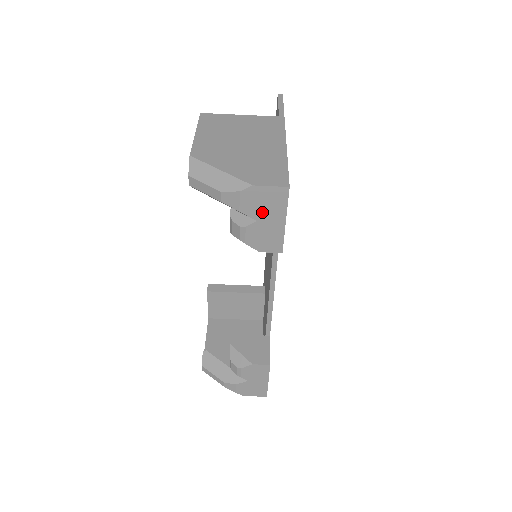
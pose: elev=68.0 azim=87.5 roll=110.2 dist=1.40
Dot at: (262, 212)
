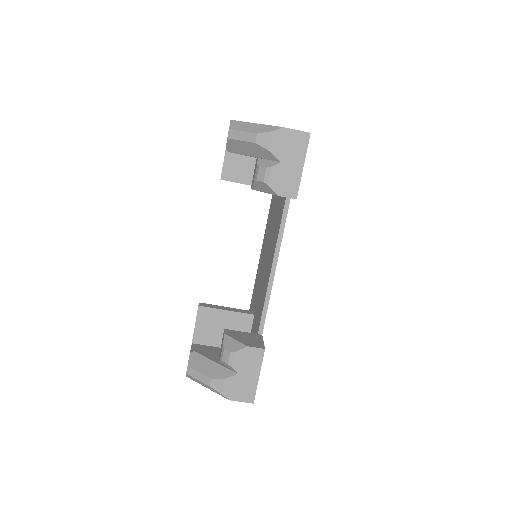
Dot at: (286, 154)
